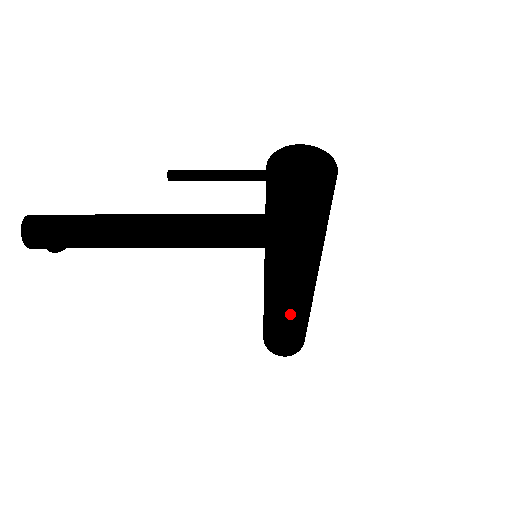
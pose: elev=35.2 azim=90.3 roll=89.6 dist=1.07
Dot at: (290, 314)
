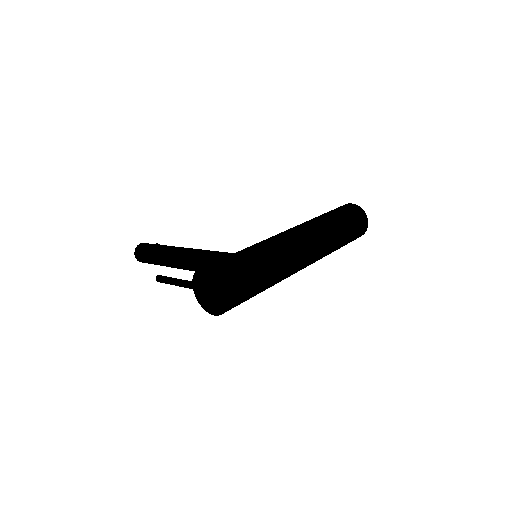
Dot at: occluded
